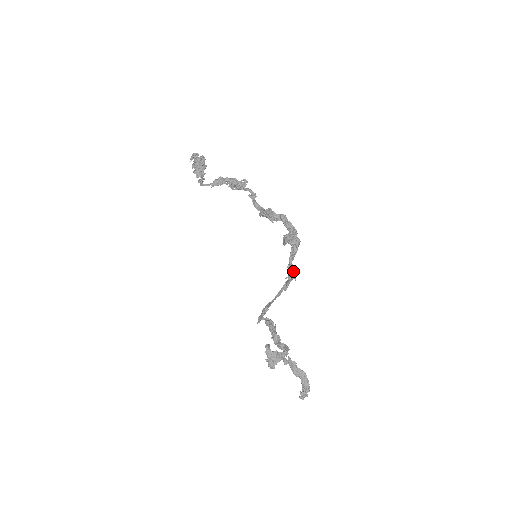
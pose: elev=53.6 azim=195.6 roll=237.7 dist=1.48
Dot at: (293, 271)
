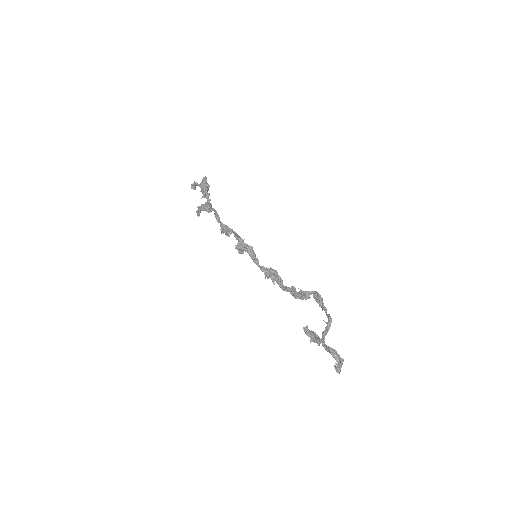
Dot at: (266, 269)
